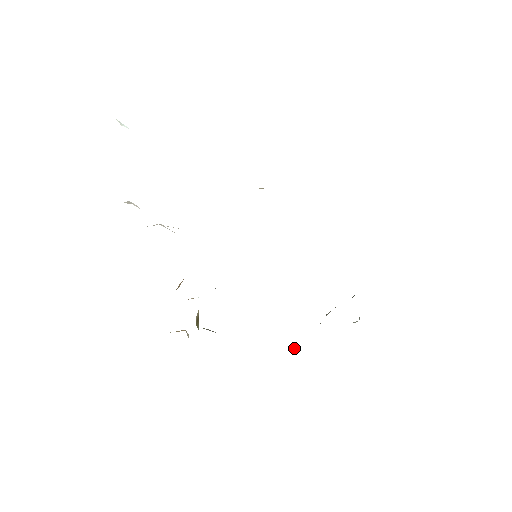
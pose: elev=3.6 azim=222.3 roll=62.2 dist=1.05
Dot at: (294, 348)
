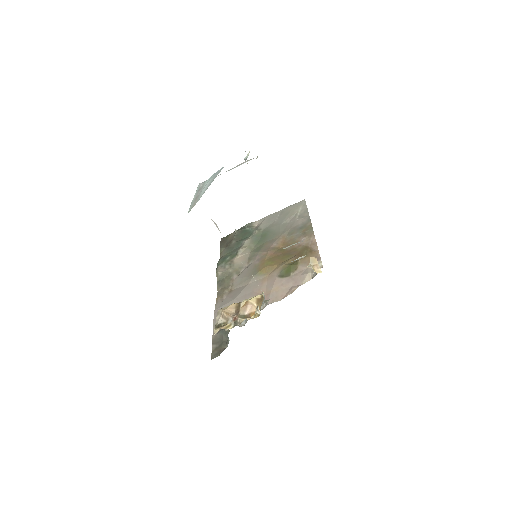
Dot at: (218, 273)
